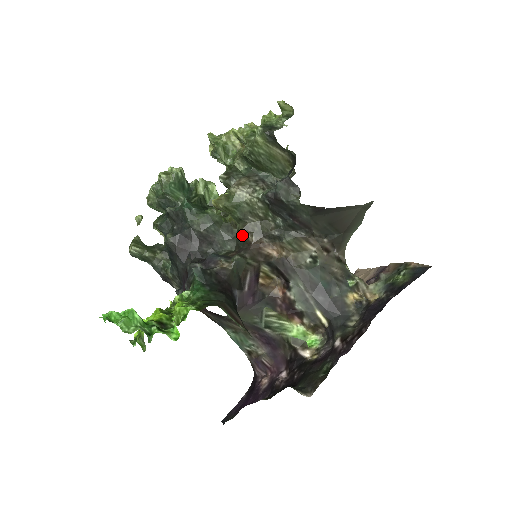
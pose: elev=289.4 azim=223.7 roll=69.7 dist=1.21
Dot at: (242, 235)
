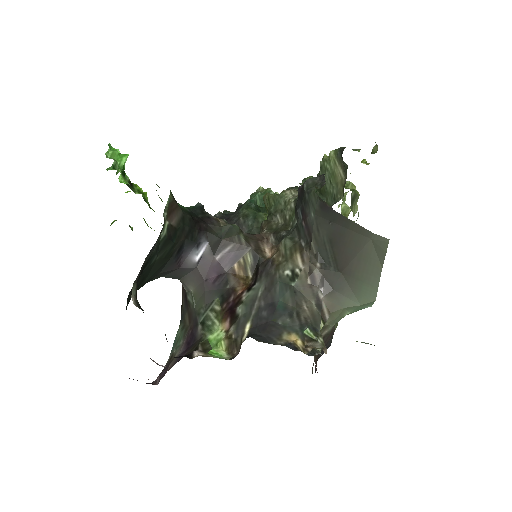
Dot at: (261, 229)
